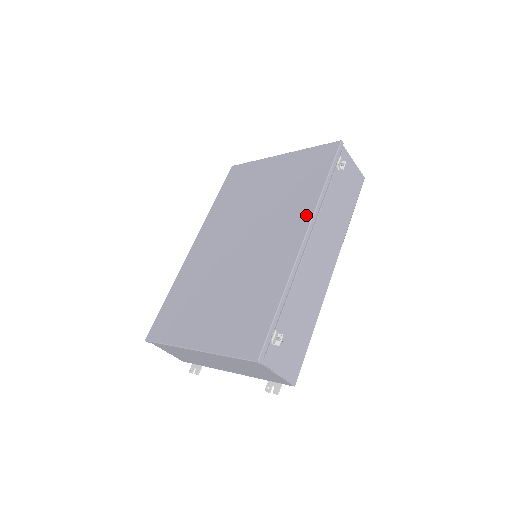
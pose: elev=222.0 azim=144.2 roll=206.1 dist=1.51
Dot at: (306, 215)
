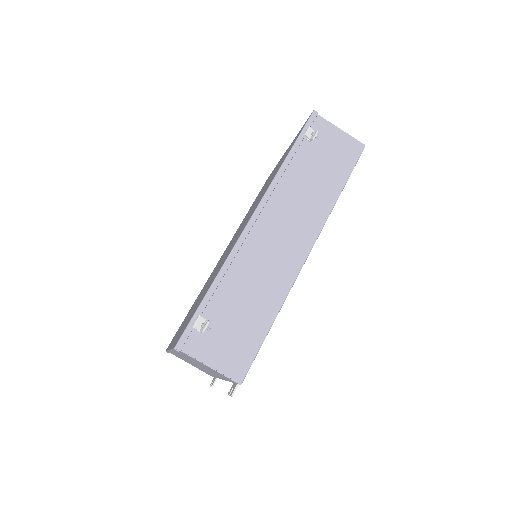
Dot at: occluded
